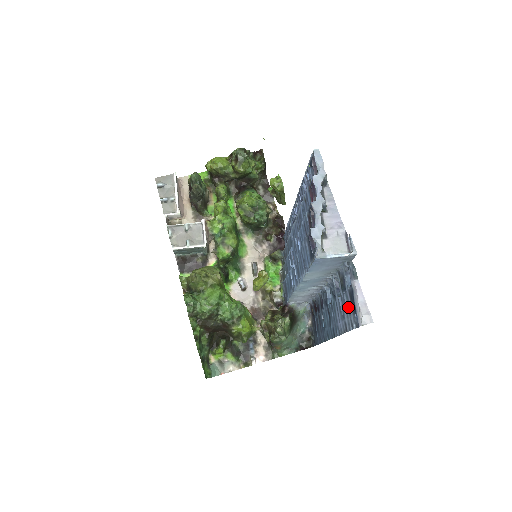
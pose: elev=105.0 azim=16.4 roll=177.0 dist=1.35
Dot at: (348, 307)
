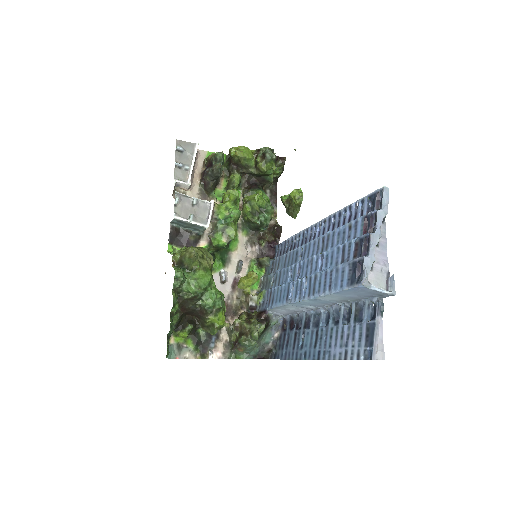
Dot at: (359, 338)
